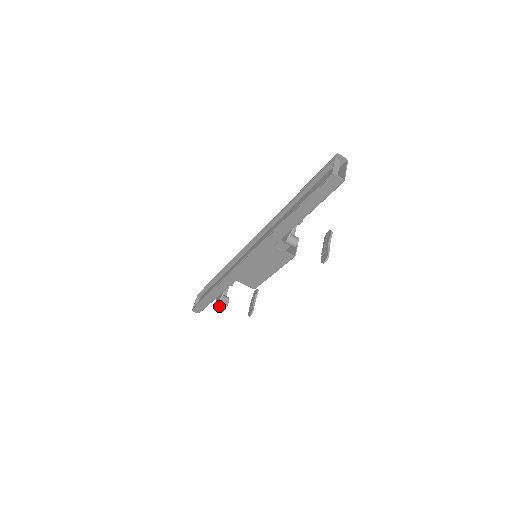
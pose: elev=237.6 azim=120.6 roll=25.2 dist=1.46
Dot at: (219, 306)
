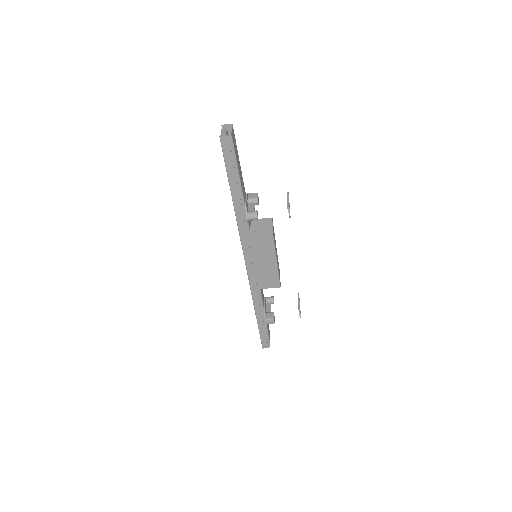
Dot at: (268, 323)
